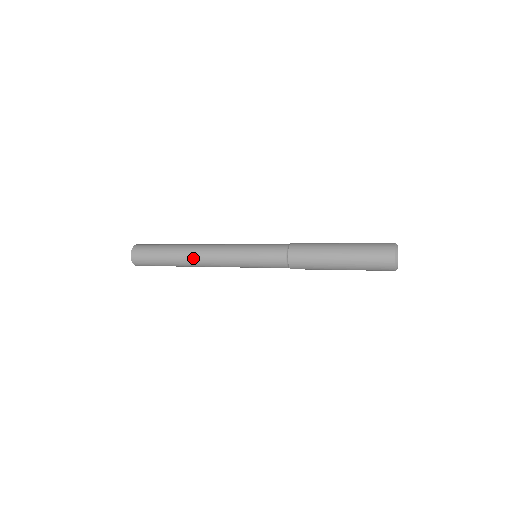
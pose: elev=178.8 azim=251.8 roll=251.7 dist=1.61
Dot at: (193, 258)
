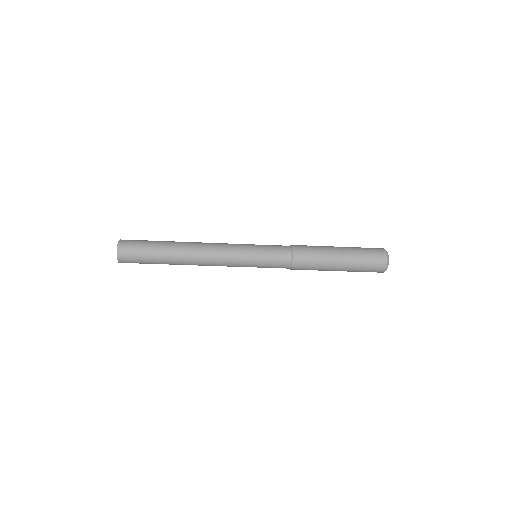
Dot at: (192, 251)
